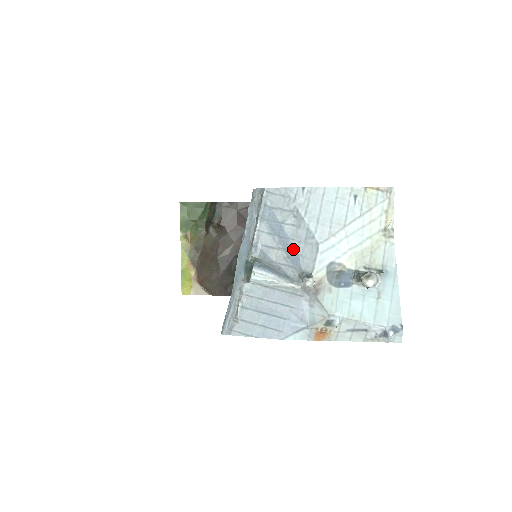
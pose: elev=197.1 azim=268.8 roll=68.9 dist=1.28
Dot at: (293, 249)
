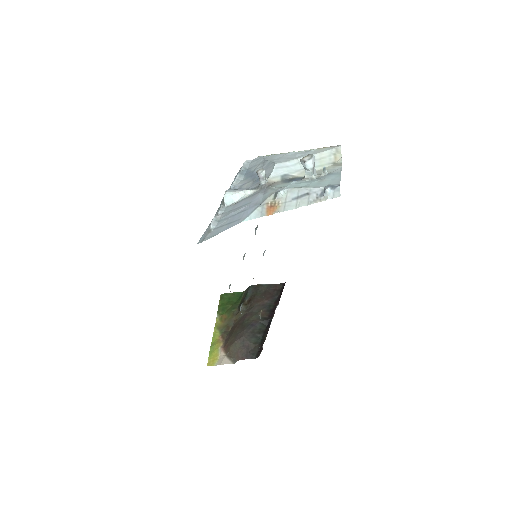
Dot at: occluded
